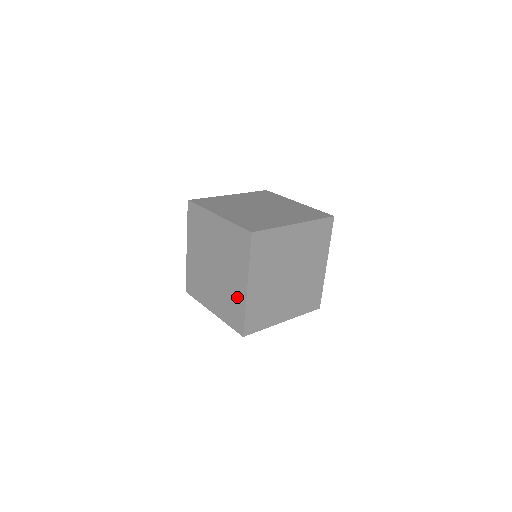
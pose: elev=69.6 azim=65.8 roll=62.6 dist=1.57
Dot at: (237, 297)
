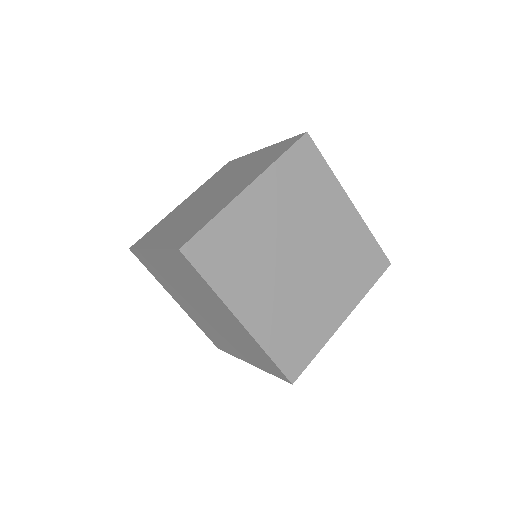
Dot at: (245, 338)
